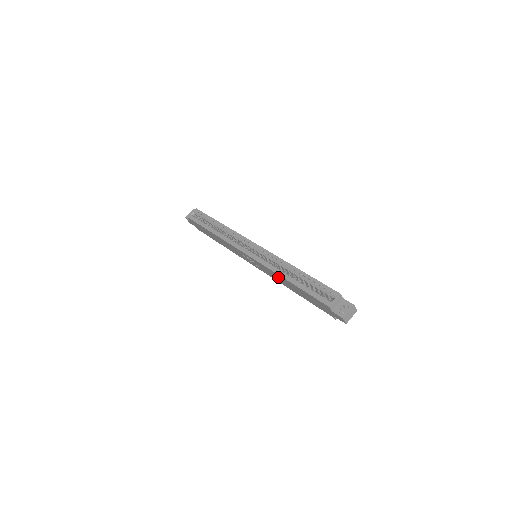
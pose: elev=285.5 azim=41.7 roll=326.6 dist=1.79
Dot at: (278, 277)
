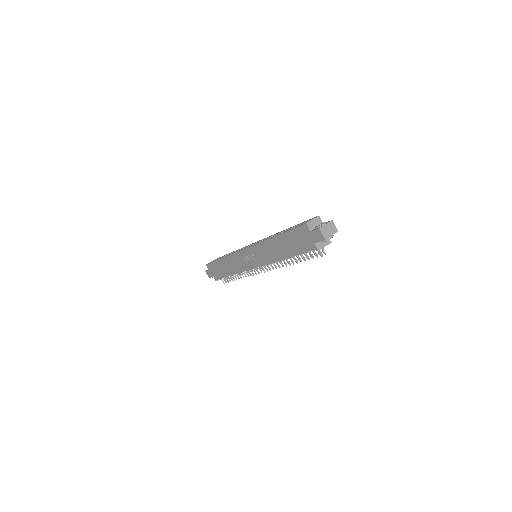
Dot at: (269, 247)
